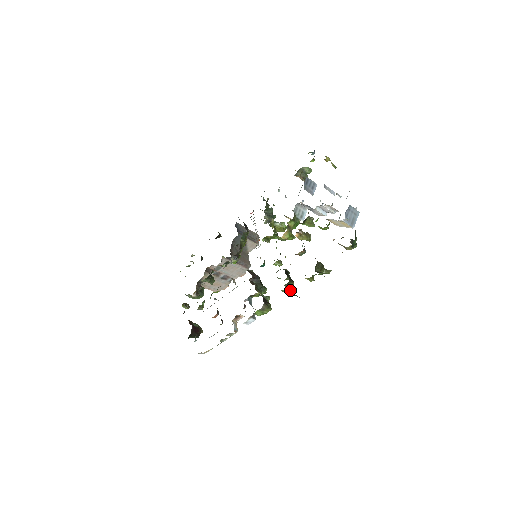
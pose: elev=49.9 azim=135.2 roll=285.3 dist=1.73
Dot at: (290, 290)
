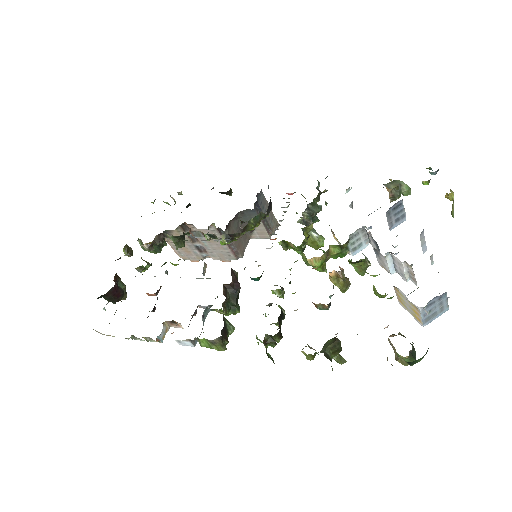
Dot at: (269, 344)
